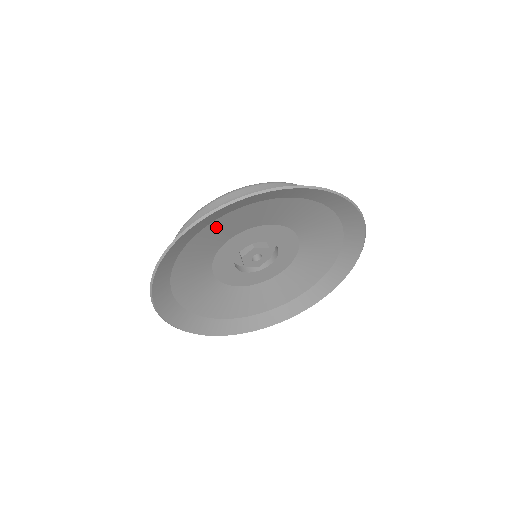
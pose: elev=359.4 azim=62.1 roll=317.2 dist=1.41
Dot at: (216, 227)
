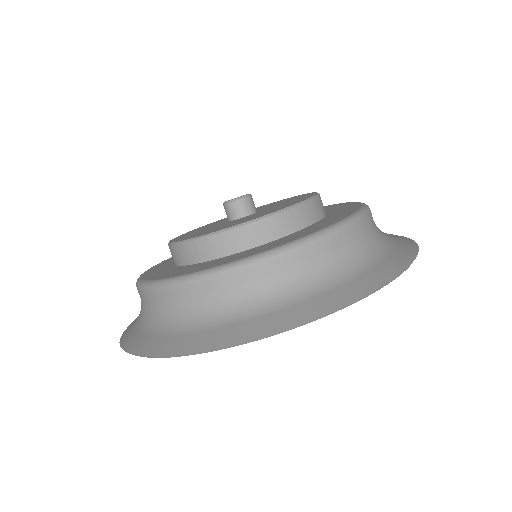
Dot at: occluded
